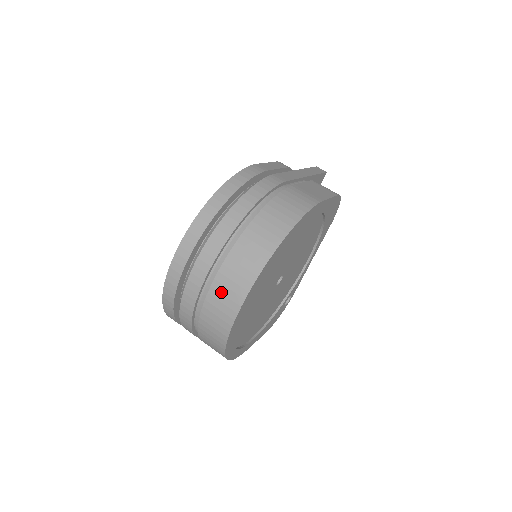
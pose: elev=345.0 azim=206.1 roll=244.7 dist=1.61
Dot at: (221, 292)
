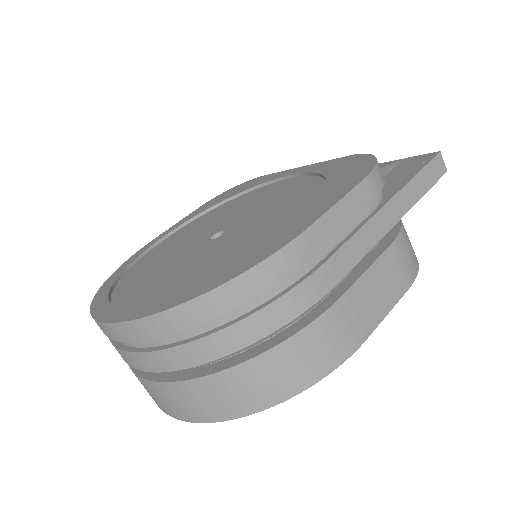
Dot at: (154, 392)
